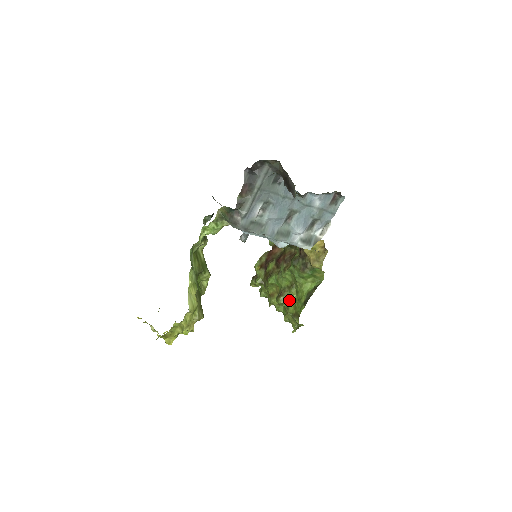
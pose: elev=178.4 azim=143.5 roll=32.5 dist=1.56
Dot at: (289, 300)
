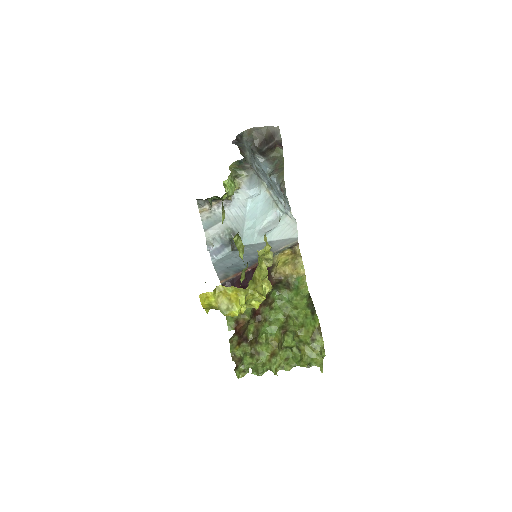
Dot at: (296, 330)
